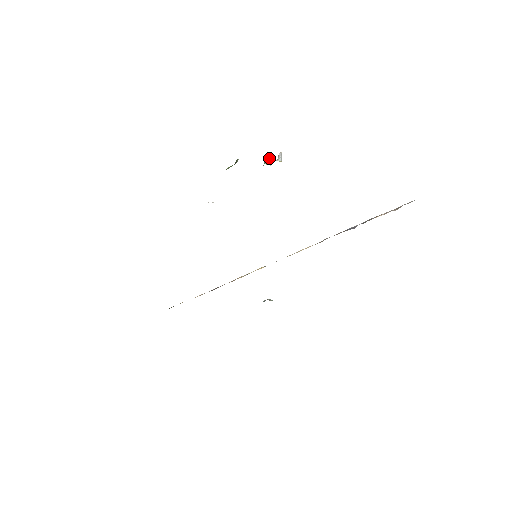
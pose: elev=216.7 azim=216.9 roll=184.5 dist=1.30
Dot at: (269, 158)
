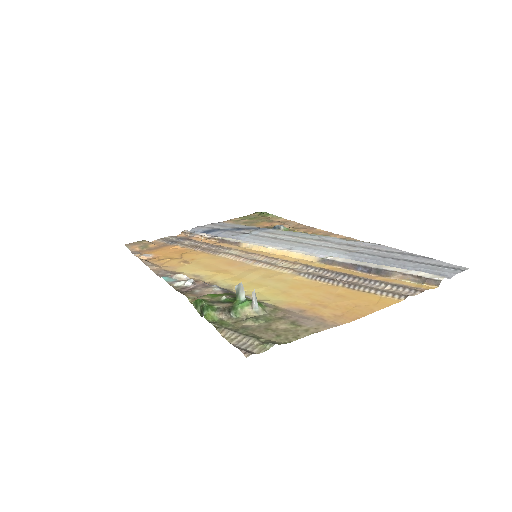
Dot at: (240, 286)
